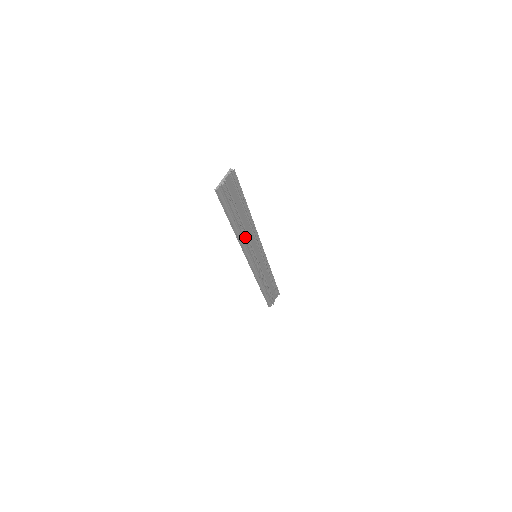
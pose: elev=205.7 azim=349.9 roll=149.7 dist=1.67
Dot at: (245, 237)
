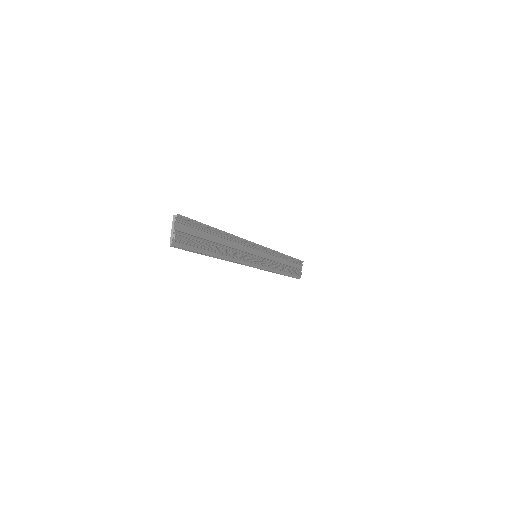
Dot at: (232, 254)
